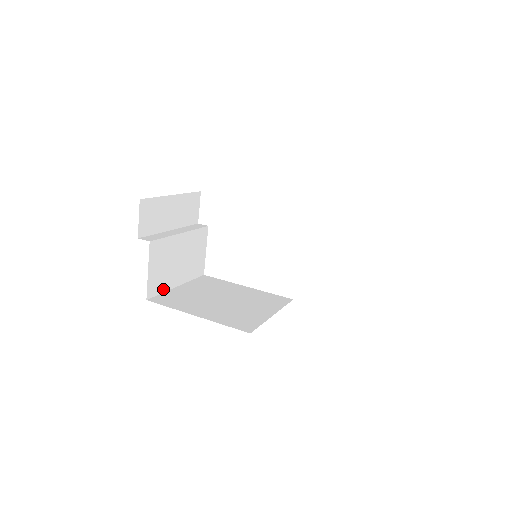
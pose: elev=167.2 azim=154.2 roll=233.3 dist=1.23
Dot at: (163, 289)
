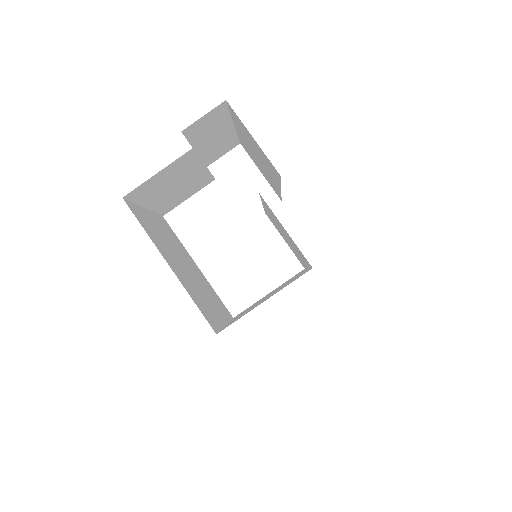
Dot at: (139, 200)
